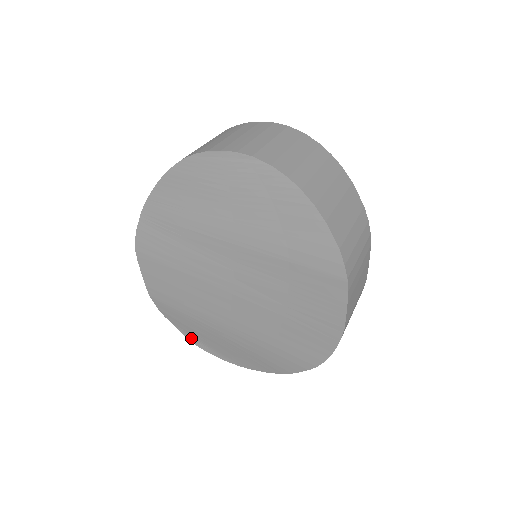
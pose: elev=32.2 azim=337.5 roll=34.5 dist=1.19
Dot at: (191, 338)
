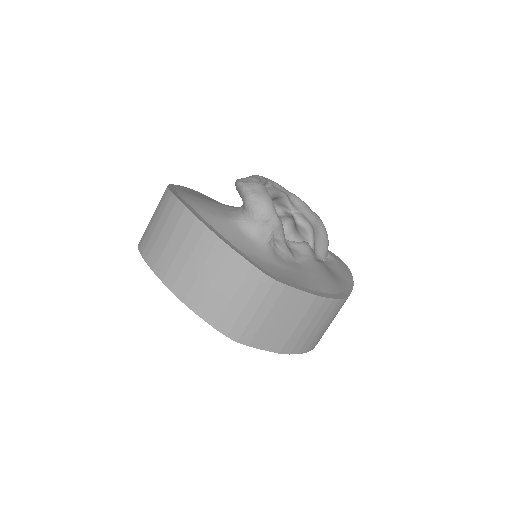
Dot at: occluded
